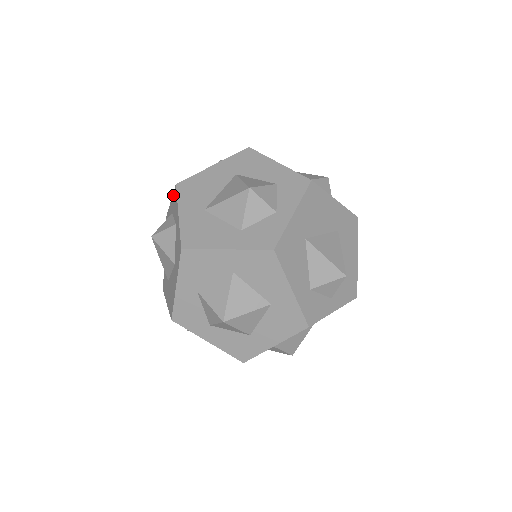
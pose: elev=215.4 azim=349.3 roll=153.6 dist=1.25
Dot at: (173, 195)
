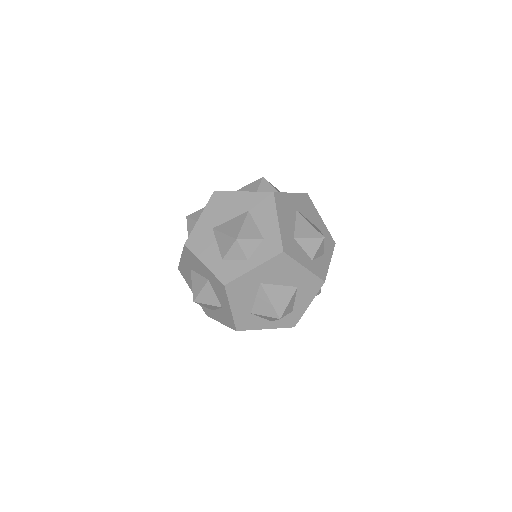
Dot at: occluded
